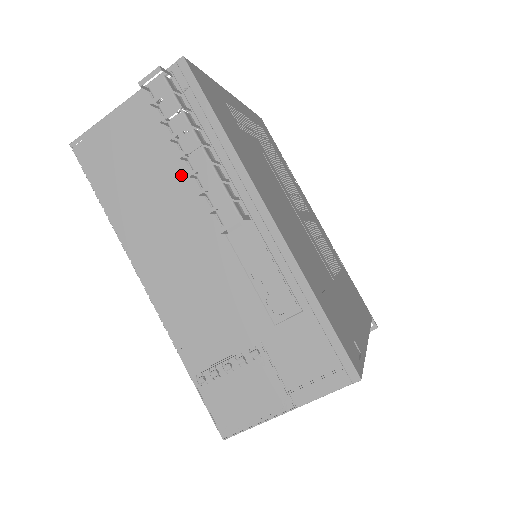
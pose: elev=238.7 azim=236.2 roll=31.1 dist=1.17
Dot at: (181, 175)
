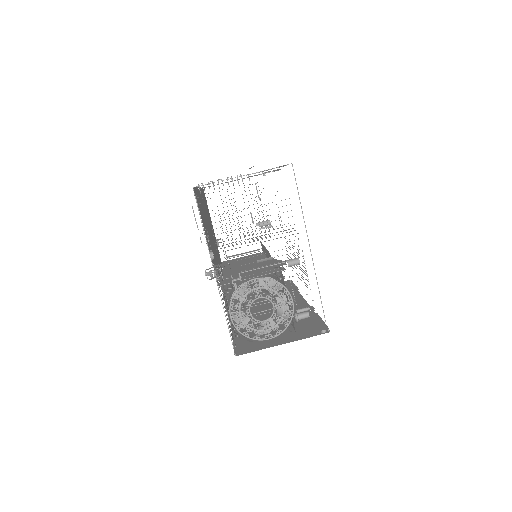
Dot at: occluded
